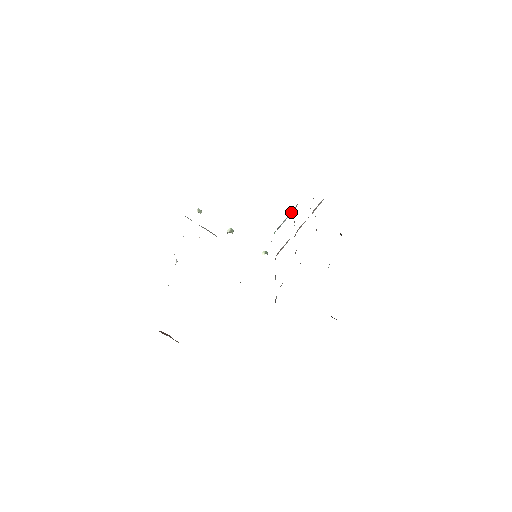
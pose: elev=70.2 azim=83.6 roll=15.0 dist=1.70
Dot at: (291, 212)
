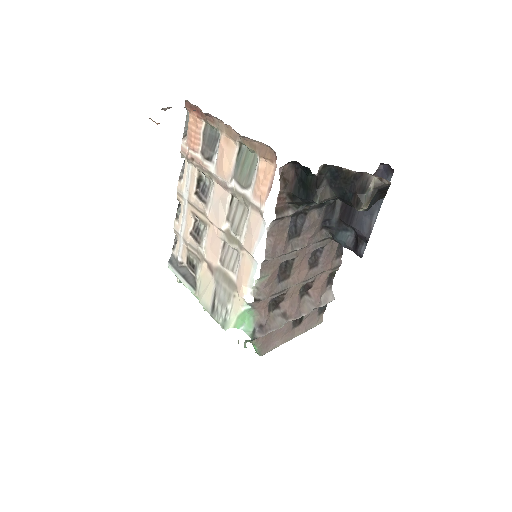
Dot at: occluded
